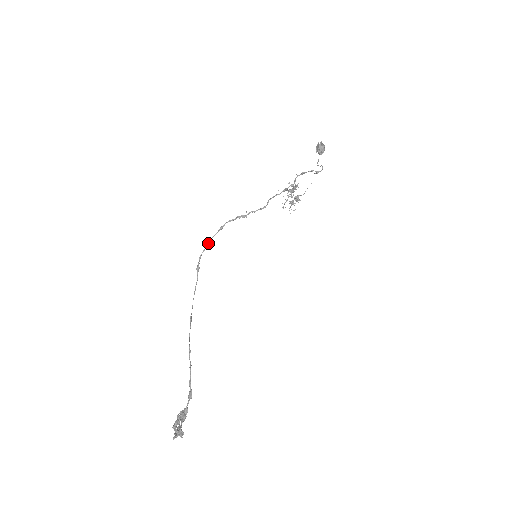
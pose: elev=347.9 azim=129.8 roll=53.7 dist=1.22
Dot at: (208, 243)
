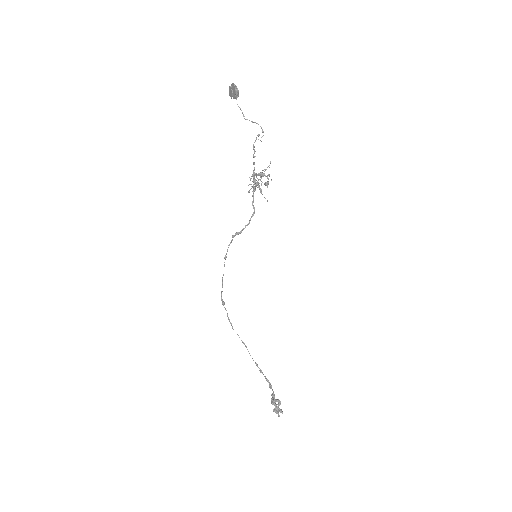
Dot at: occluded
